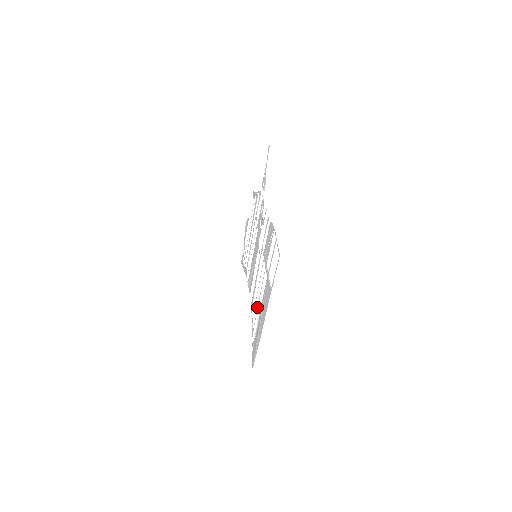
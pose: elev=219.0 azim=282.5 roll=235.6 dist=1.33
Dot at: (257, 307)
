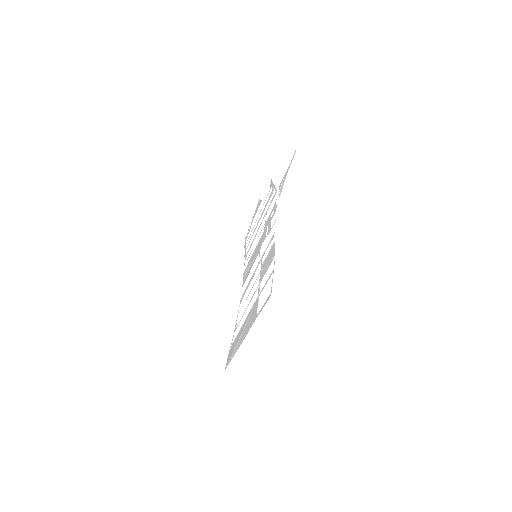
Dot at: occluded
